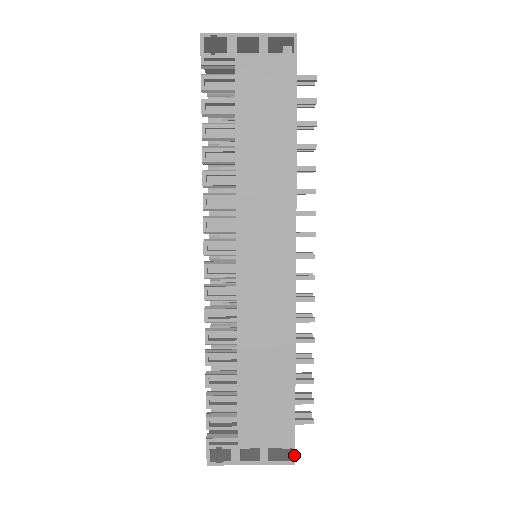
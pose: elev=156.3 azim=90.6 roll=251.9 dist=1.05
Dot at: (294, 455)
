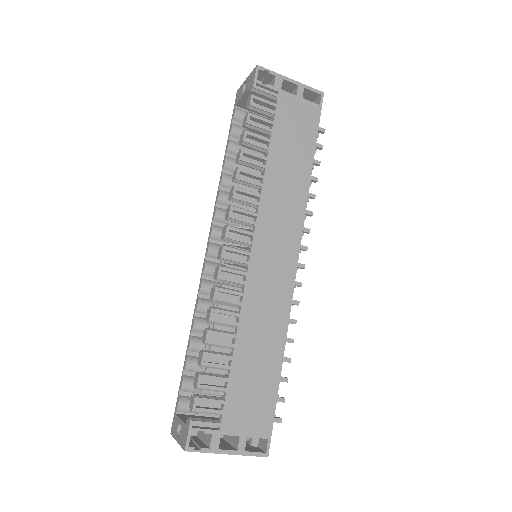
Dot at: (269, 447)
